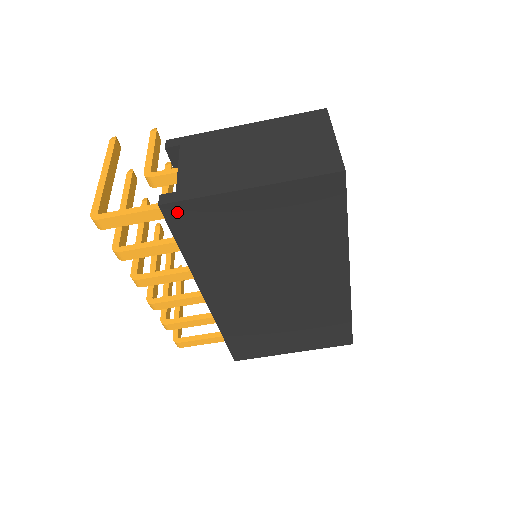
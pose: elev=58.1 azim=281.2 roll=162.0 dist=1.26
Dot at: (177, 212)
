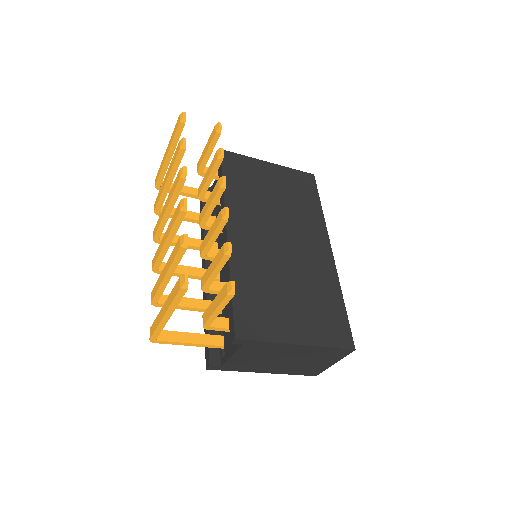
Dot at: occluded
